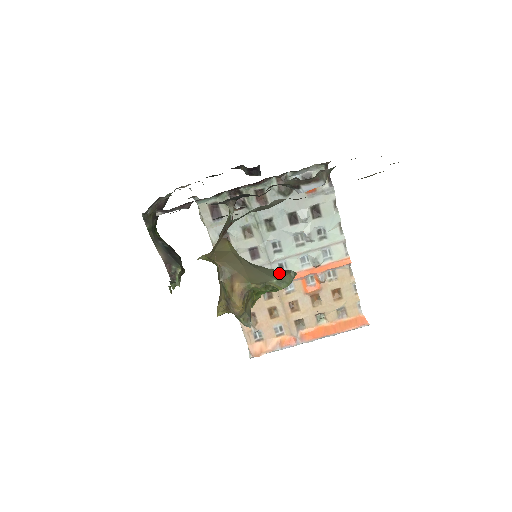
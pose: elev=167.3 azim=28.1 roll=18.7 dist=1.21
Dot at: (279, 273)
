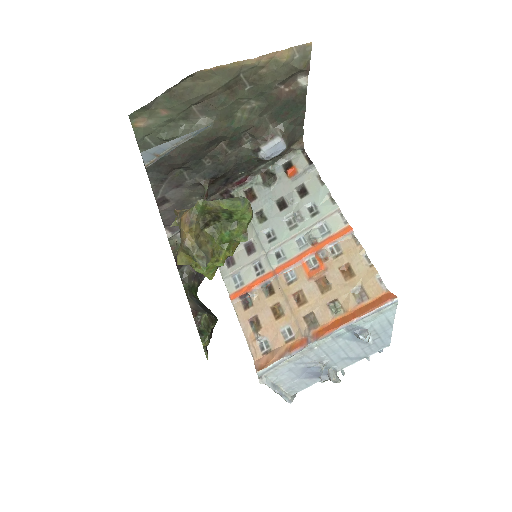
Dot at: occluded
